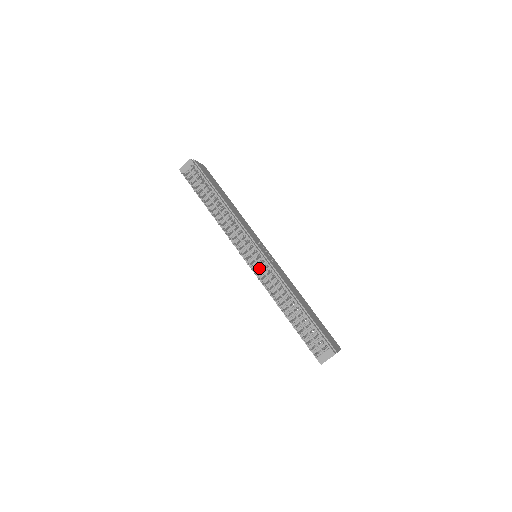
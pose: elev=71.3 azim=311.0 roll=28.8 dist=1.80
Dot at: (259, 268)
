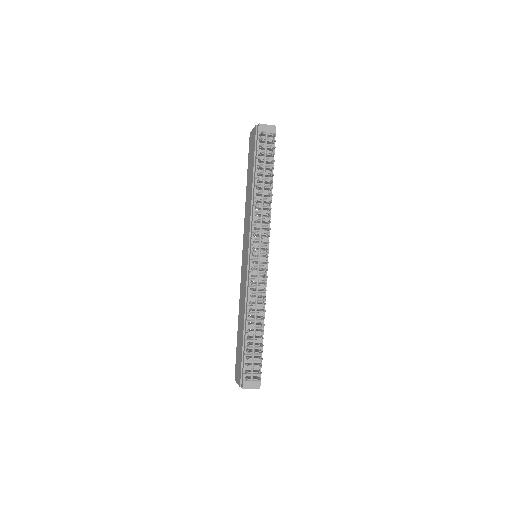
Dot at: (257, 272)
